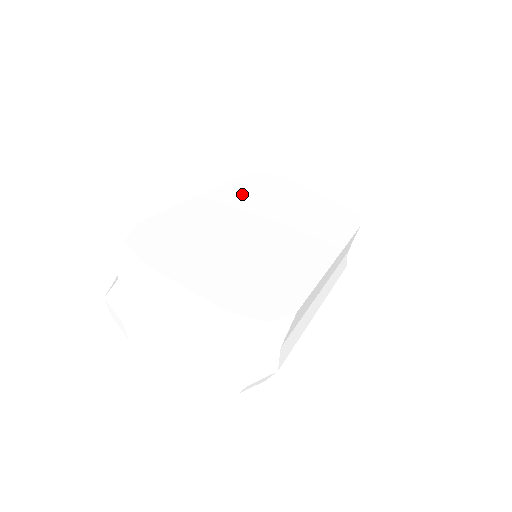
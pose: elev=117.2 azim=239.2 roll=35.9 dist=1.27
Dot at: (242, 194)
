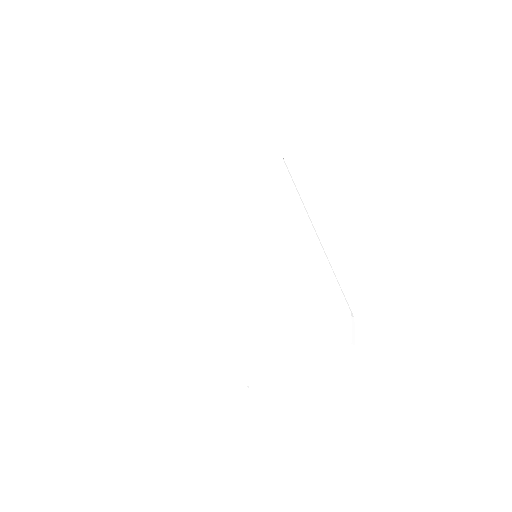
Dot at: (201, 236)
